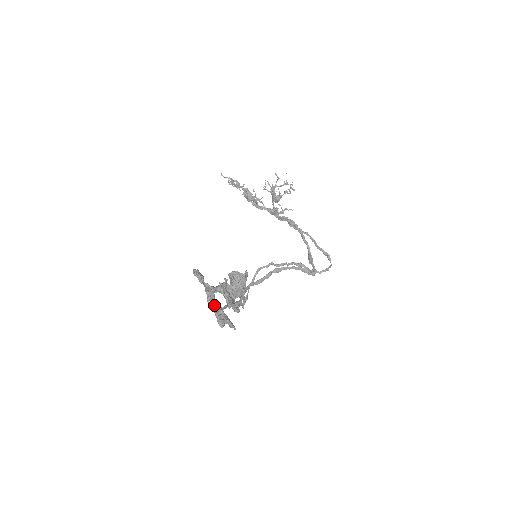
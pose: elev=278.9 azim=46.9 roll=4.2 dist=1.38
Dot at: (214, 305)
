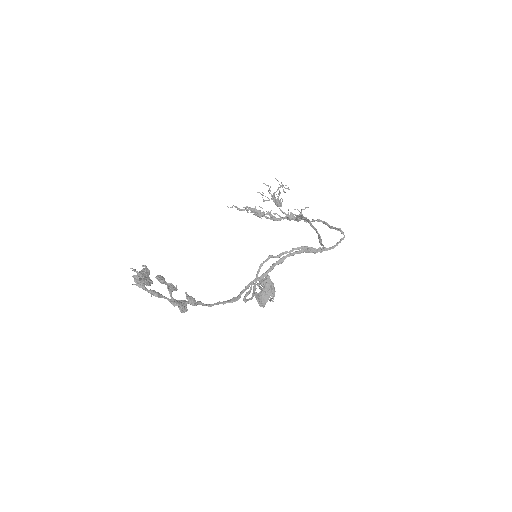
Dot at: (148, 291)
